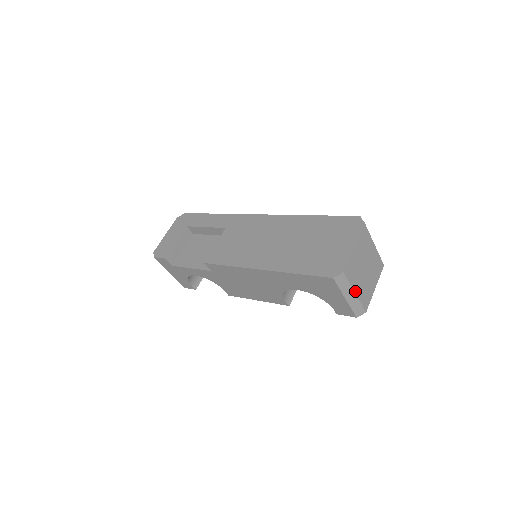
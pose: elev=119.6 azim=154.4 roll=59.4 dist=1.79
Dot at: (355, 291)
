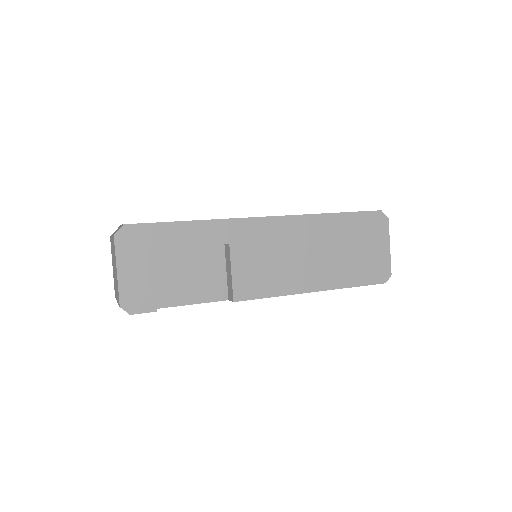
Dot at: occluded
